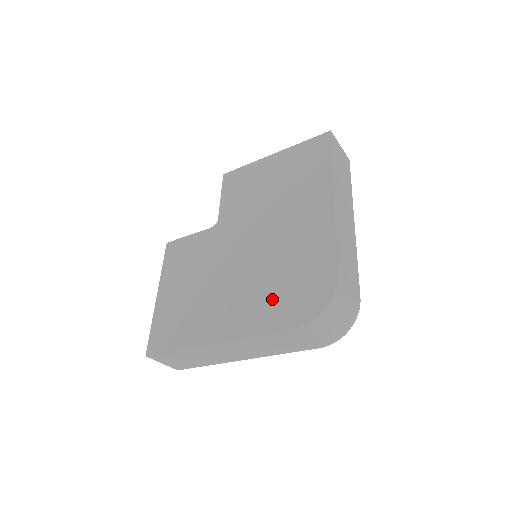
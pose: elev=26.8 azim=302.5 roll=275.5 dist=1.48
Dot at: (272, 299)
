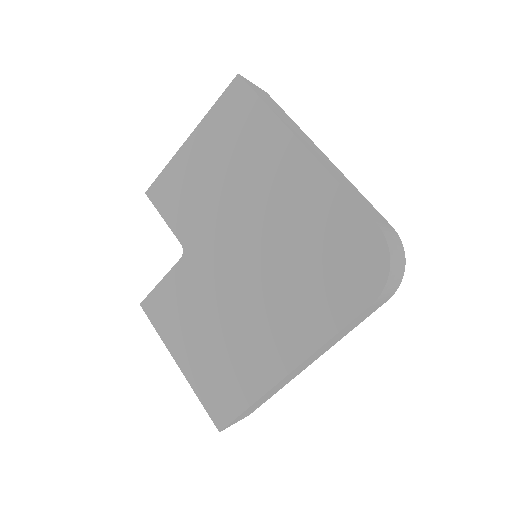
Dot at: (320, 291)
